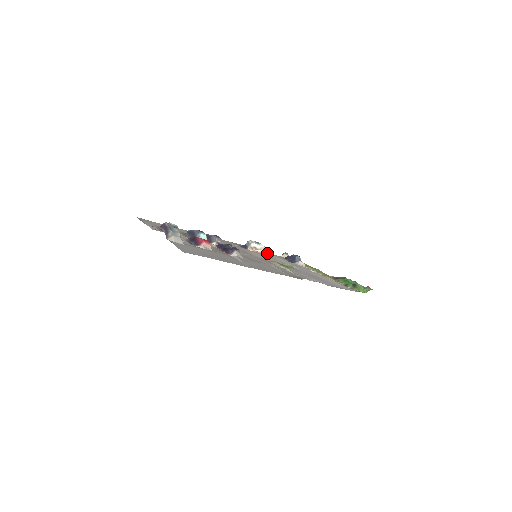
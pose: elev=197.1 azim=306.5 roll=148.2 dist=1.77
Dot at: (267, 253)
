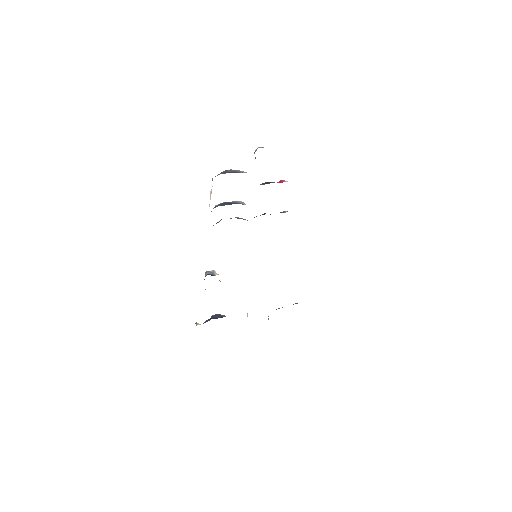
Dot at: occluded
